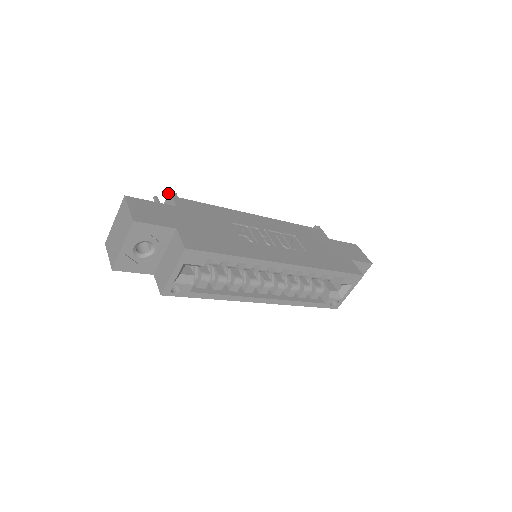
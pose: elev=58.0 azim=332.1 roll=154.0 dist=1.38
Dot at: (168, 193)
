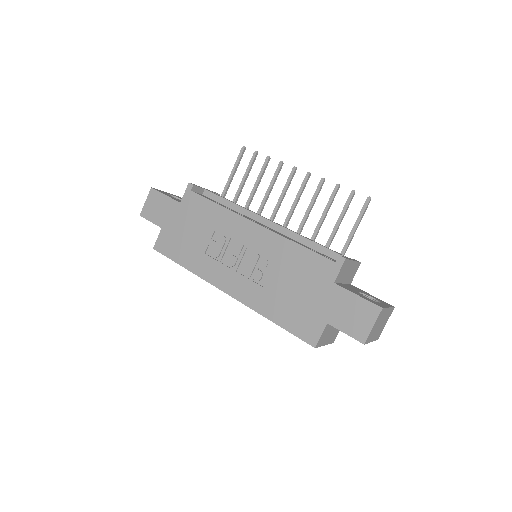
Dot at: occluded
